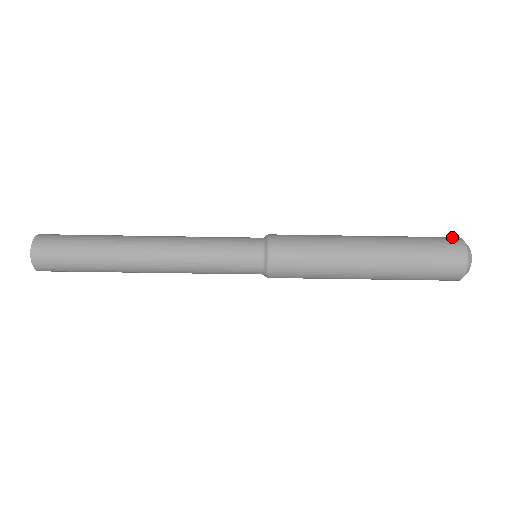
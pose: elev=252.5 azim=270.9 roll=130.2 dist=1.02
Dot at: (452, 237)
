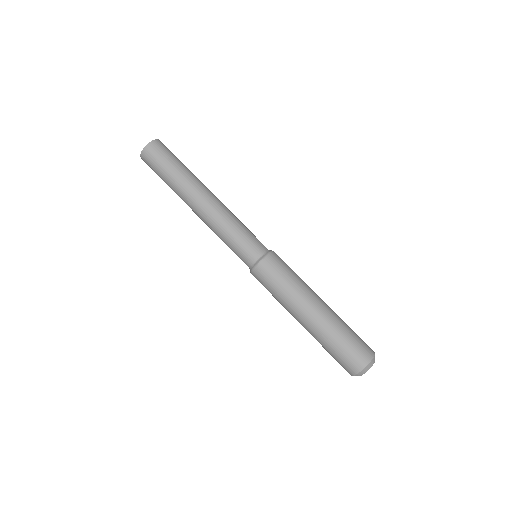
Dot at: (370, 350)
